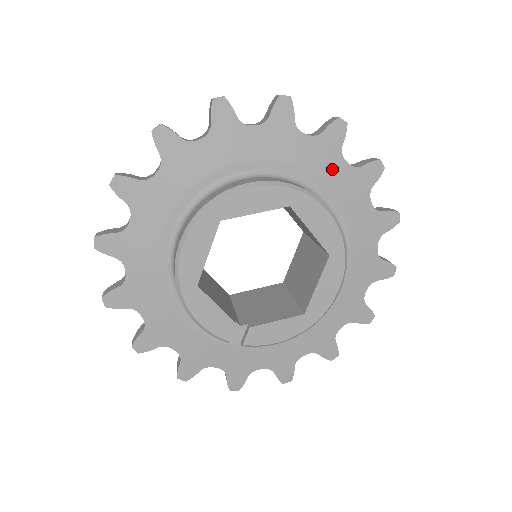
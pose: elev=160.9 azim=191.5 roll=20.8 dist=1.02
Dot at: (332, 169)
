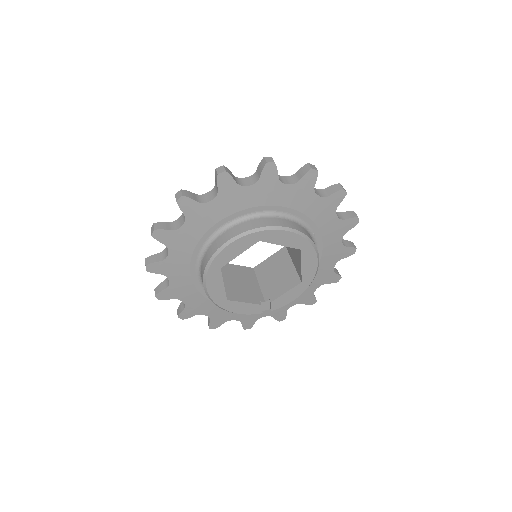
Dot at: (279, 194)
